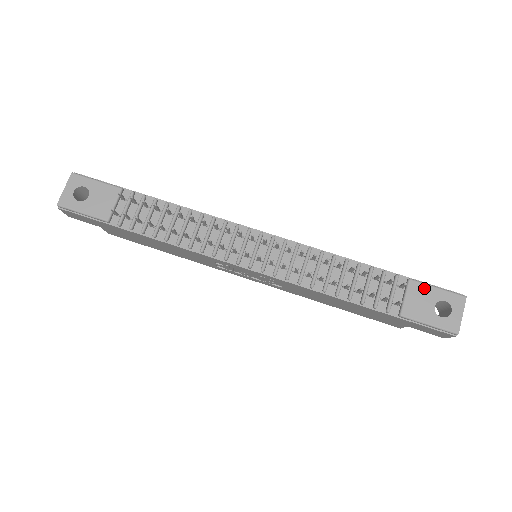
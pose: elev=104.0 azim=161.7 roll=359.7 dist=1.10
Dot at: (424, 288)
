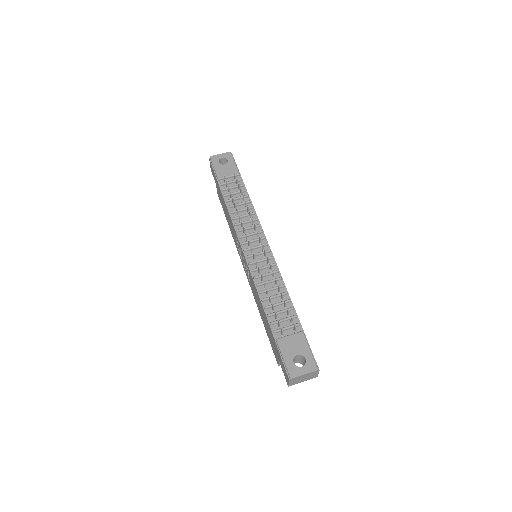
Dot at: (304, 342)
